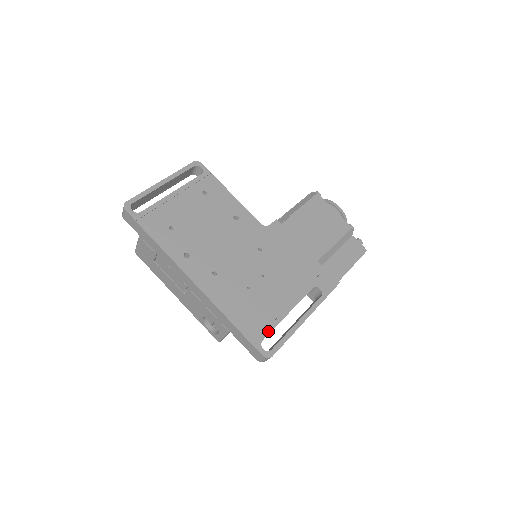
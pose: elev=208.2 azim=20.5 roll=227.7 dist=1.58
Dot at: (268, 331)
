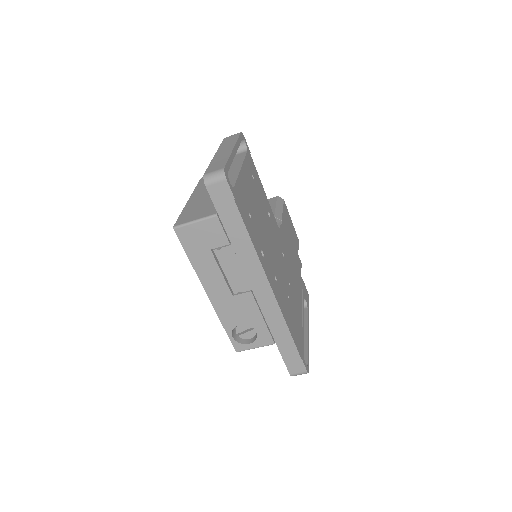
Dot at: (303, 345)
